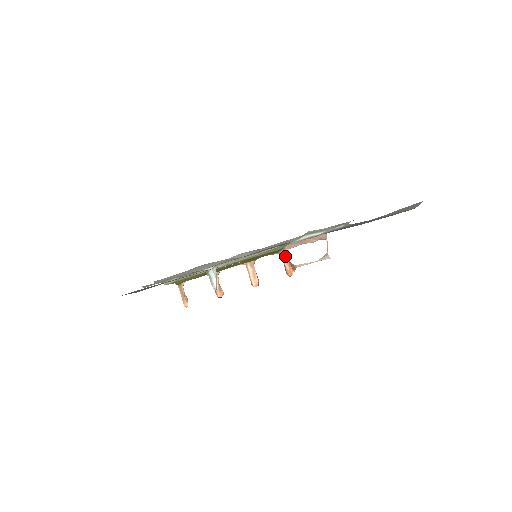
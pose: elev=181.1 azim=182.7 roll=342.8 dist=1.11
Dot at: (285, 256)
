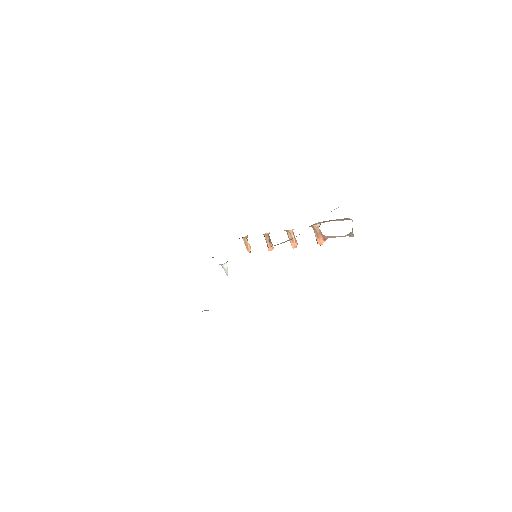
Dot at: (315, 230)
